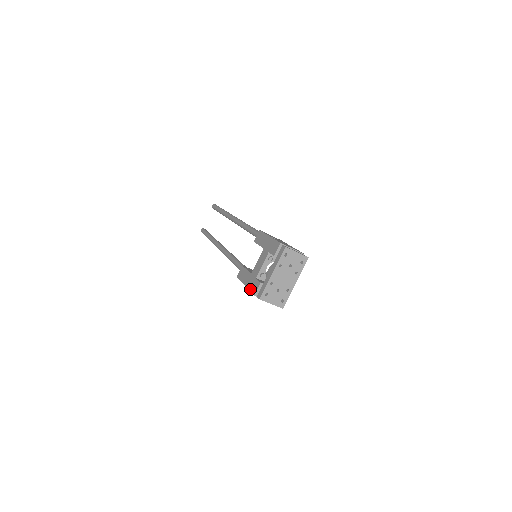
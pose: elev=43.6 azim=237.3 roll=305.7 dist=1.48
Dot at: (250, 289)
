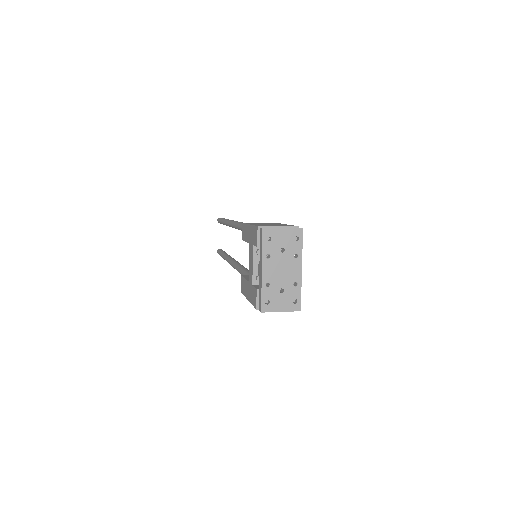
Dot at: (251, 303)
